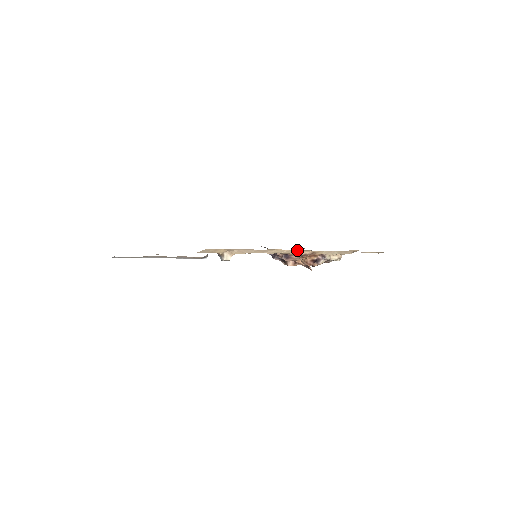
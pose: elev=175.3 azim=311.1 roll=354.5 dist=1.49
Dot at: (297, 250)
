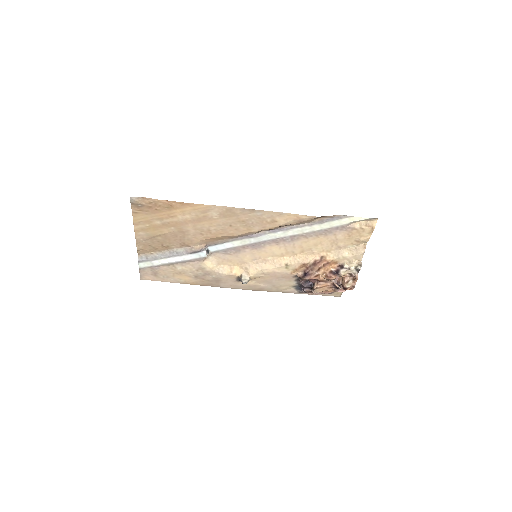
Dot at: (303, 255)
